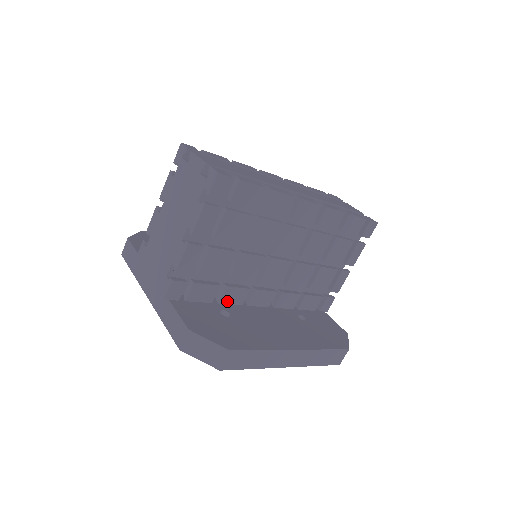
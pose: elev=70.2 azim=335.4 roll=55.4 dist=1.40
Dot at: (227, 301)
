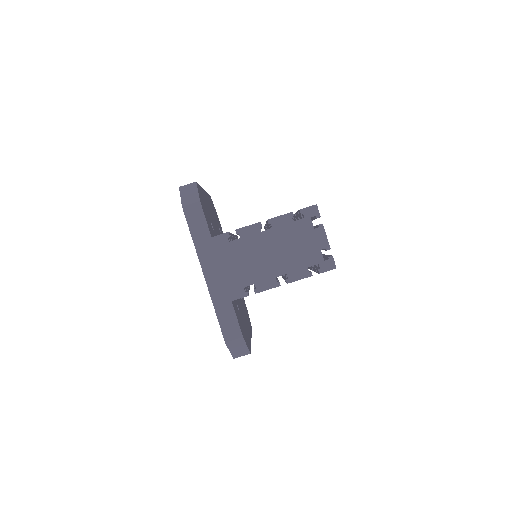
Dot at: occluded
